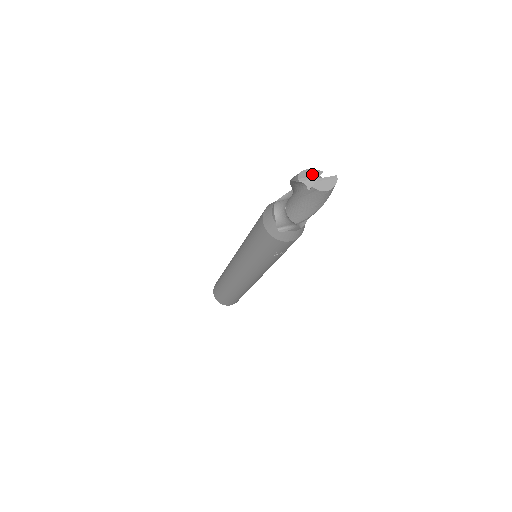
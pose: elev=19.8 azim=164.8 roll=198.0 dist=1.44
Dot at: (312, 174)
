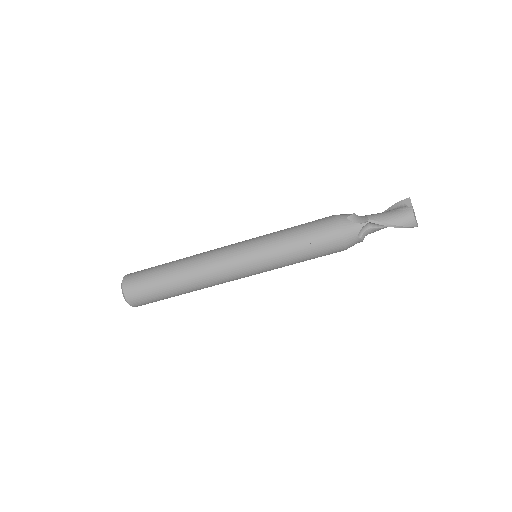
Dot at: occluded
